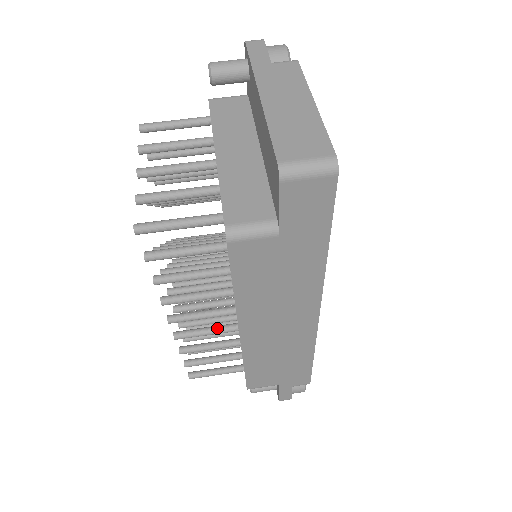
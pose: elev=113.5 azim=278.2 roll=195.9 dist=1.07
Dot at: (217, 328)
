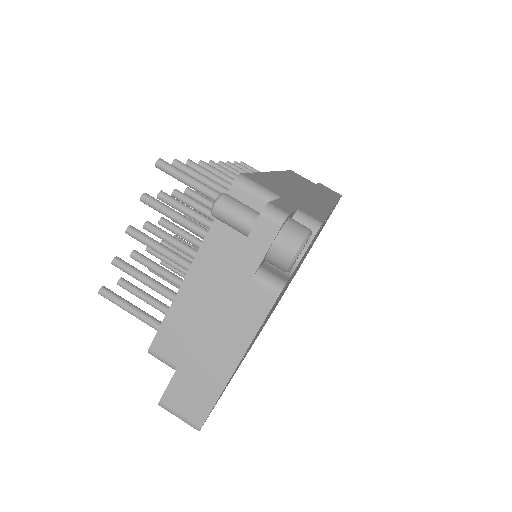
Dot at: occluded
